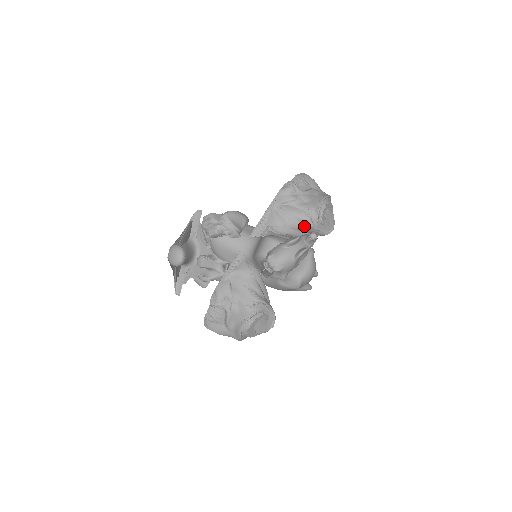
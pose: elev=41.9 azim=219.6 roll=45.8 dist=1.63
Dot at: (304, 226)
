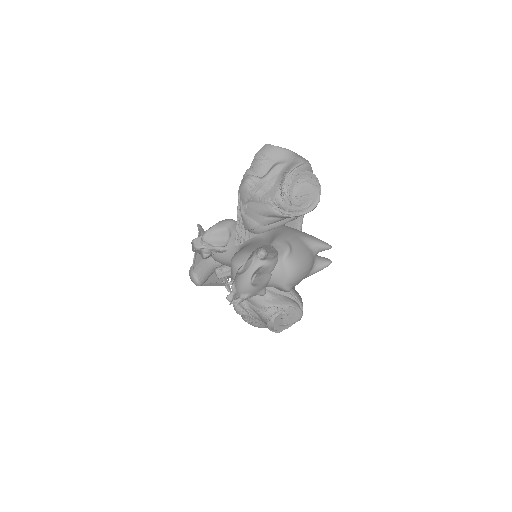
Dot at: (277, 218)
